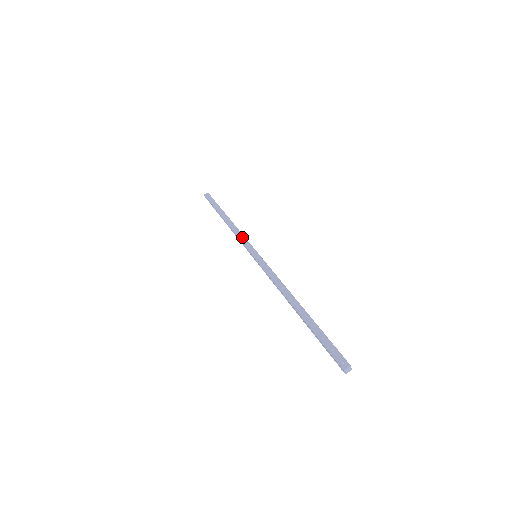
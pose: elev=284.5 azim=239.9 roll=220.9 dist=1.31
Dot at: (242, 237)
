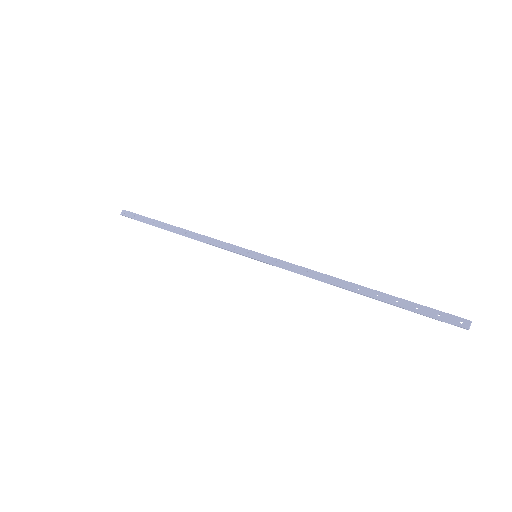
Dot at: (220, 243)
